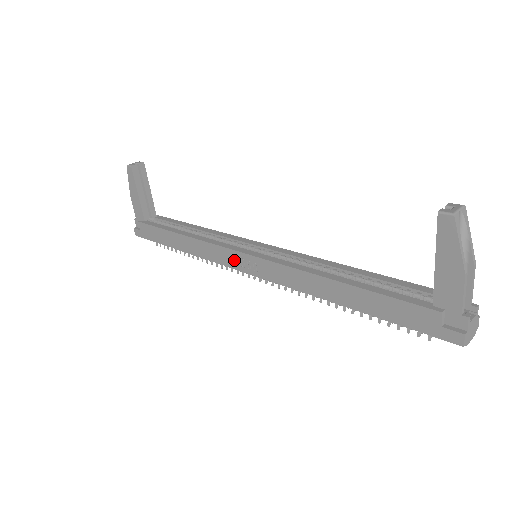
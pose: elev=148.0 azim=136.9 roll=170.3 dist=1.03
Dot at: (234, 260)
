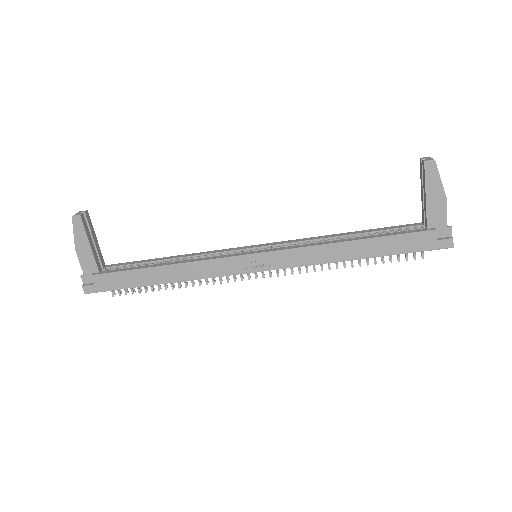
Dot at: (239, 265)
